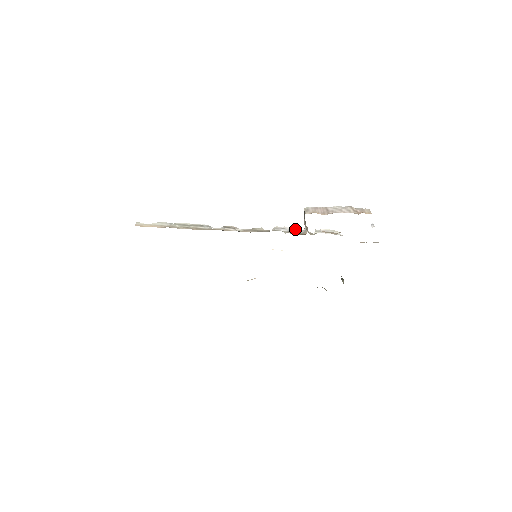
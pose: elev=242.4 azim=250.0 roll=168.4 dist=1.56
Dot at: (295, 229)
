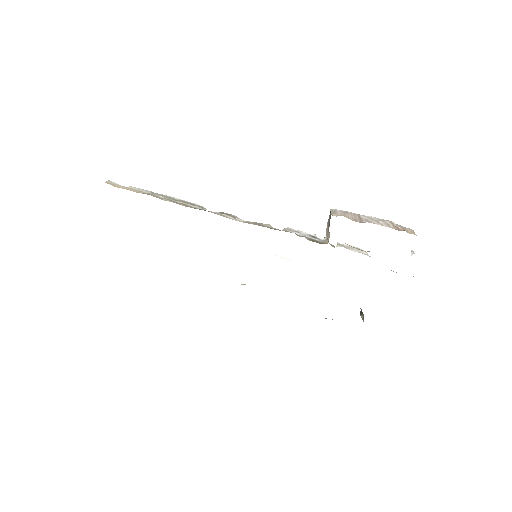
Dot at: (312, 236)
